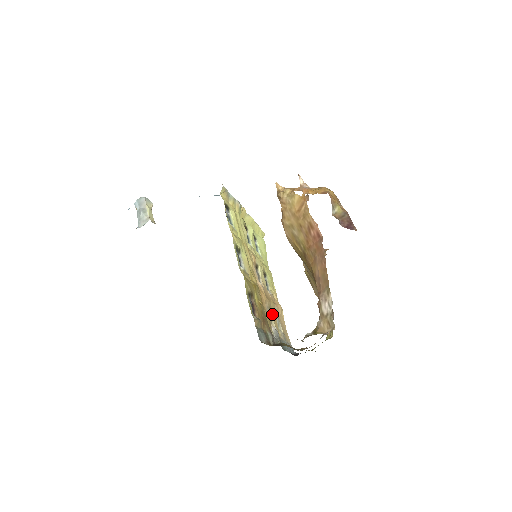
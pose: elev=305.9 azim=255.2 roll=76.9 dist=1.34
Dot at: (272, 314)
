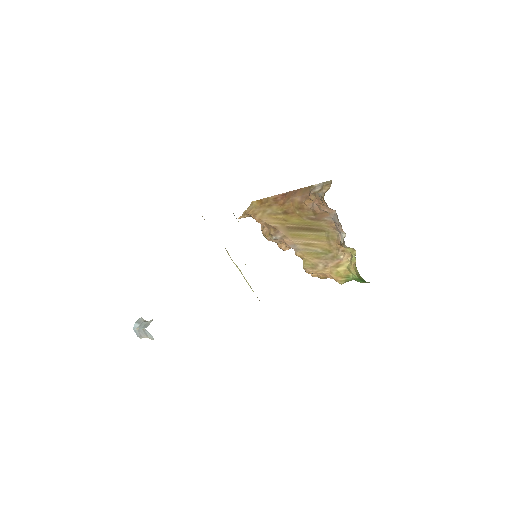
Dot at: occluded
